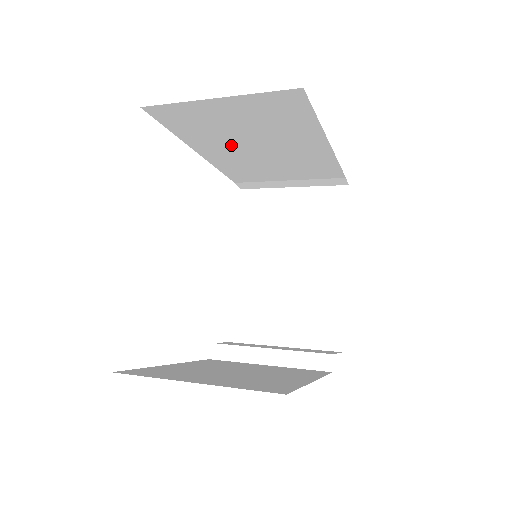
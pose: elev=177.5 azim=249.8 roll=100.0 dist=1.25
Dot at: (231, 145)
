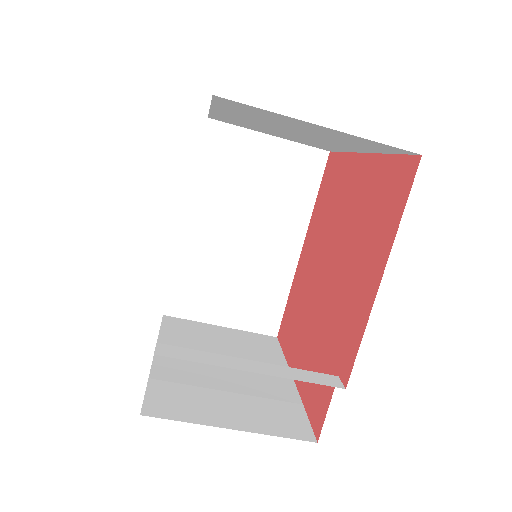
Dot at: (228, 210)
